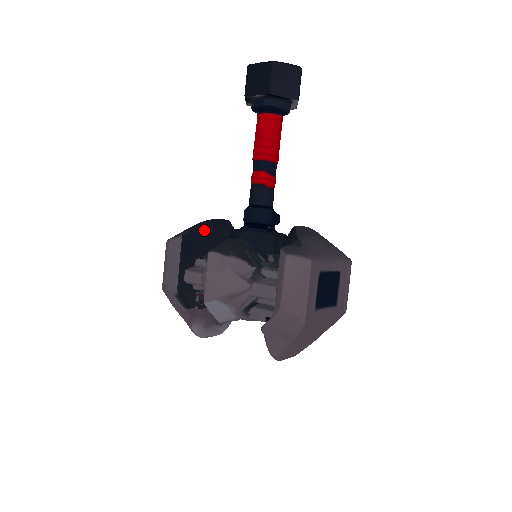
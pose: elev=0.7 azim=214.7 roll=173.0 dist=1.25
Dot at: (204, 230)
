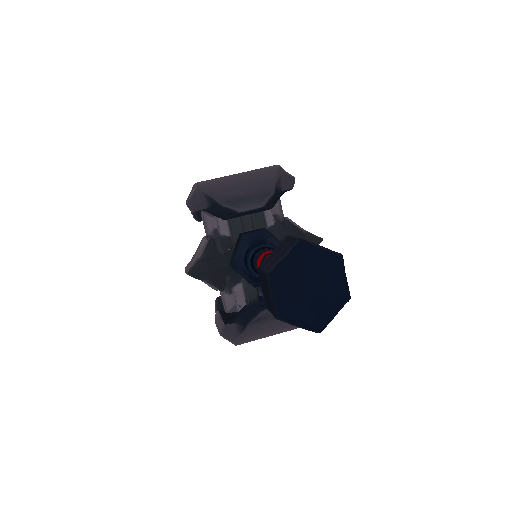
Dot at: (222, 216)
